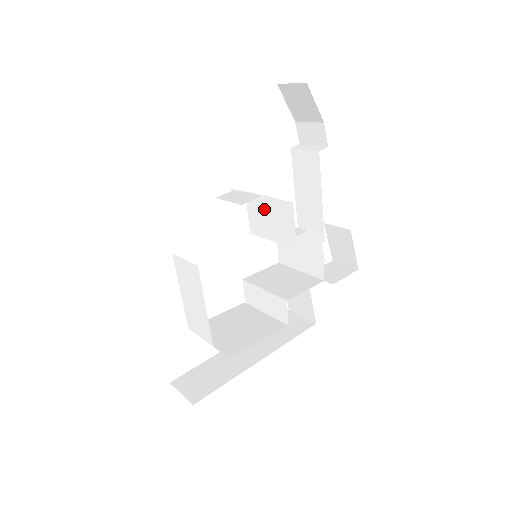
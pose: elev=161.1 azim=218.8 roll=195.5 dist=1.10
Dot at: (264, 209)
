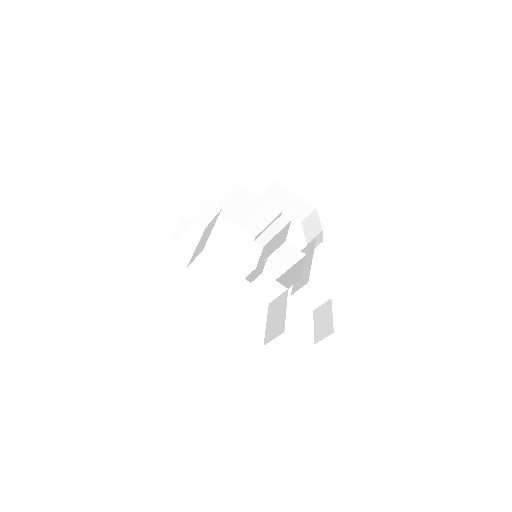
Dot at: (272, 243)
